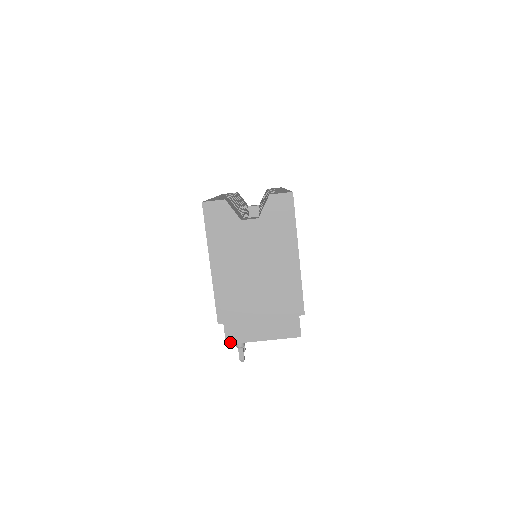
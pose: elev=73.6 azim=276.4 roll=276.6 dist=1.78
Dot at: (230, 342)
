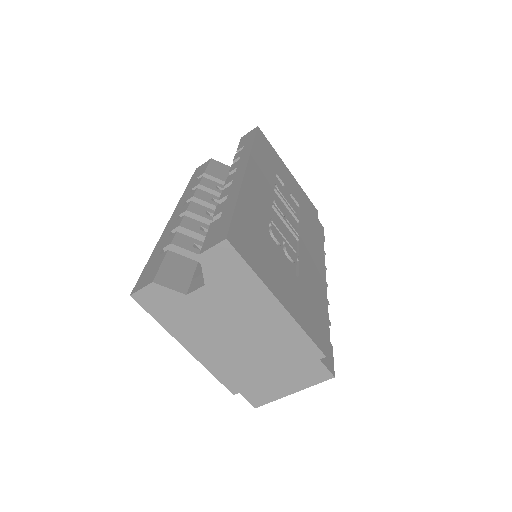
Dot at: (258, 405)
